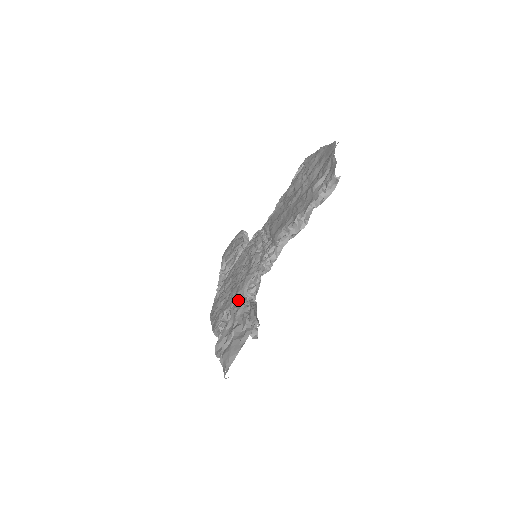
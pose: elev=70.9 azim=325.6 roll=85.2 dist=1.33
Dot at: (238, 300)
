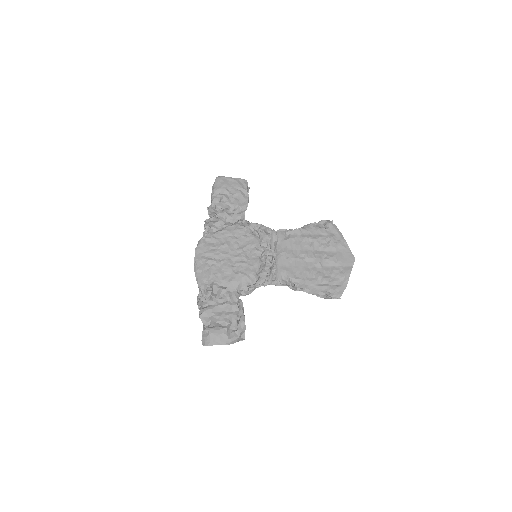
Dot at: (232, 290)
